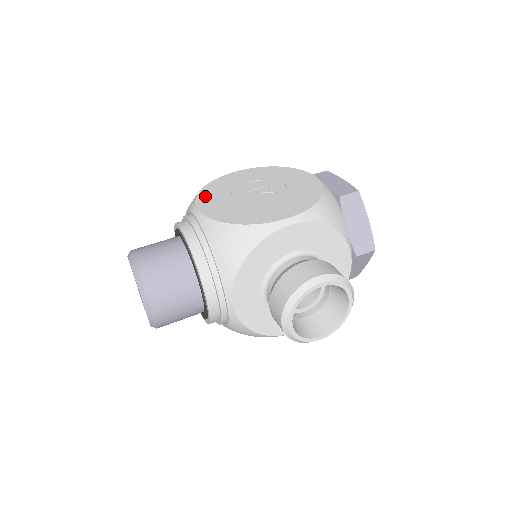
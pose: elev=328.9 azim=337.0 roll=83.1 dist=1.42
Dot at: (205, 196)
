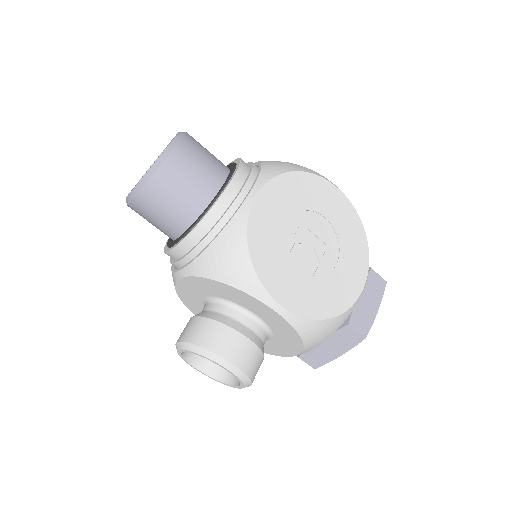
Dot at: (283, 185)
